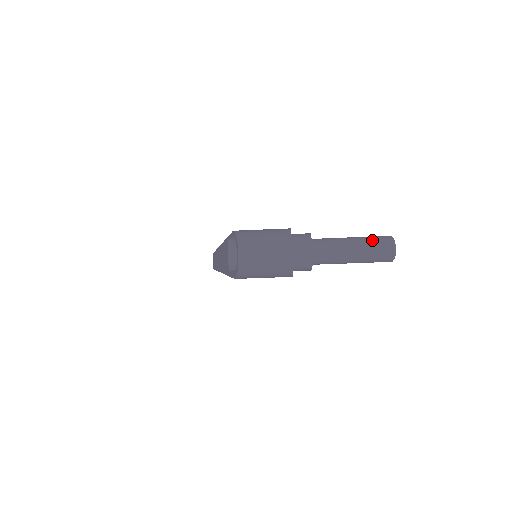
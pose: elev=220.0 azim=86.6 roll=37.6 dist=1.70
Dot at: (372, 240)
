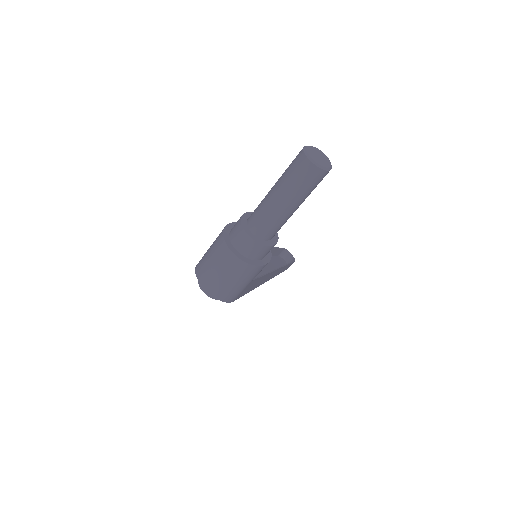
Dot at: (287, 172)
